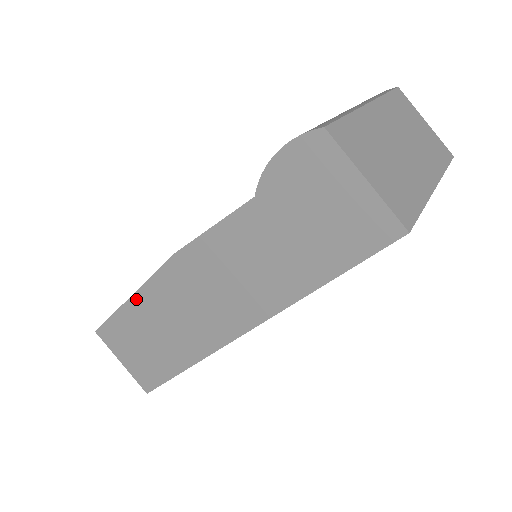
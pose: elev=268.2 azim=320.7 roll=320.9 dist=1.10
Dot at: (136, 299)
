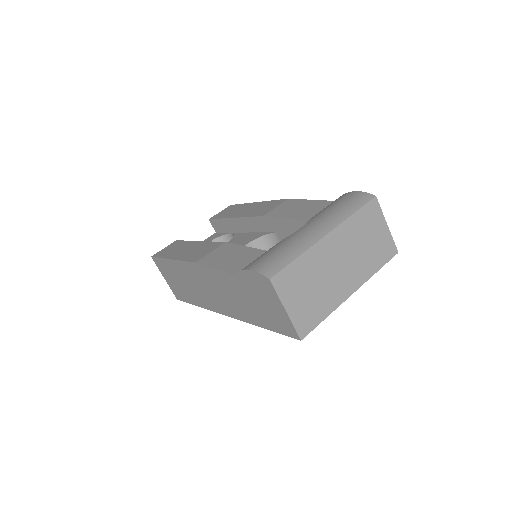
Dot at: (174, 263)
